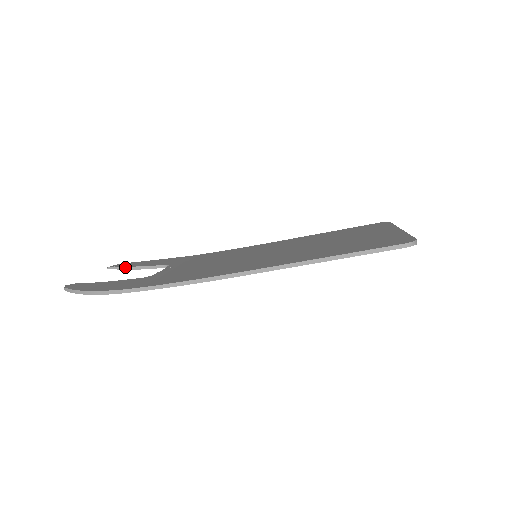
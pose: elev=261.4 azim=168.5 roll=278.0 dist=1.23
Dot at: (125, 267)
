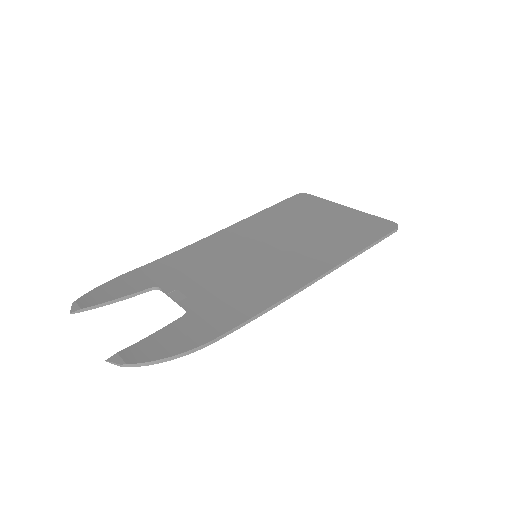
Dot at: (98, 305)
